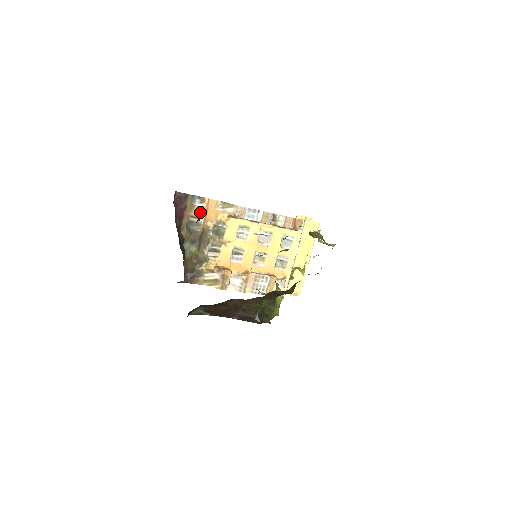
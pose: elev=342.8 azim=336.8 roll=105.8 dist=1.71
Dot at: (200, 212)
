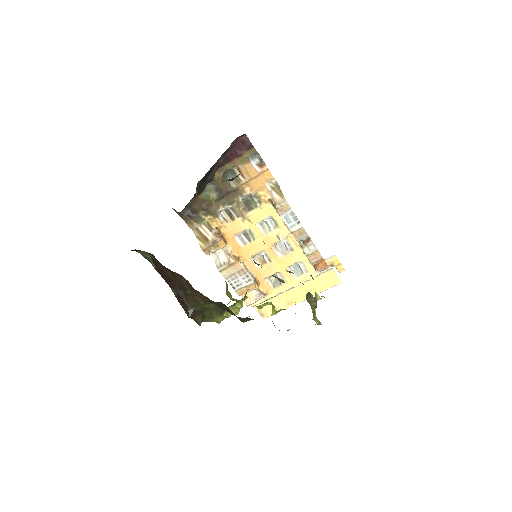
Dot at: (249, 172)
